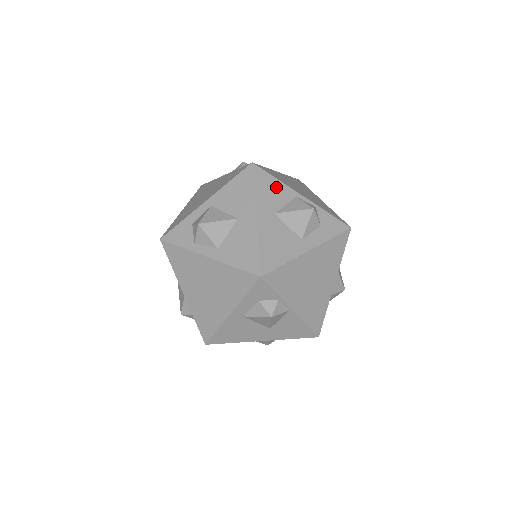
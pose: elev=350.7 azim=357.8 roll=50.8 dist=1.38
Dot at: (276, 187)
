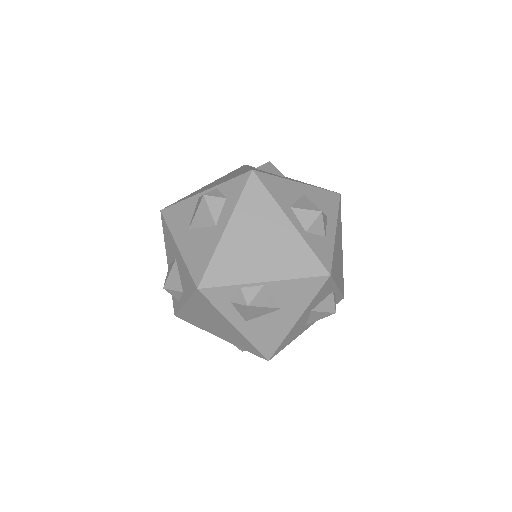
Dot at: (182, 208)
